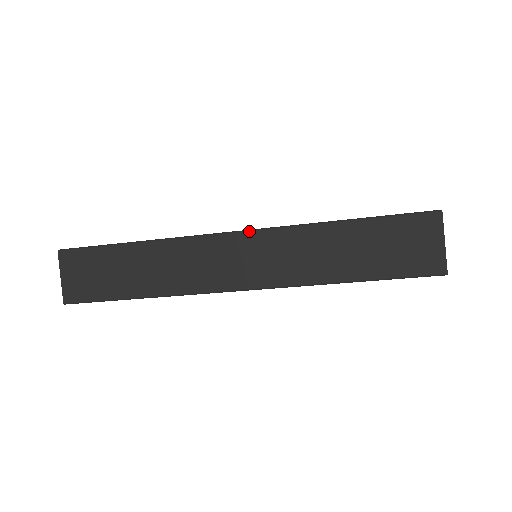
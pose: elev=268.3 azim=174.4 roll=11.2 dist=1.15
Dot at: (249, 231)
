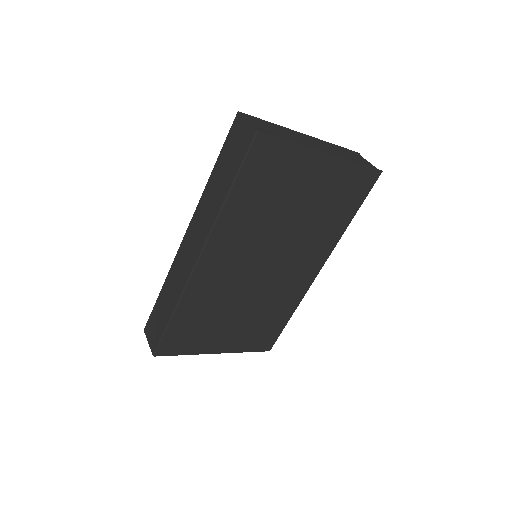
Dot at: (188, 226)
